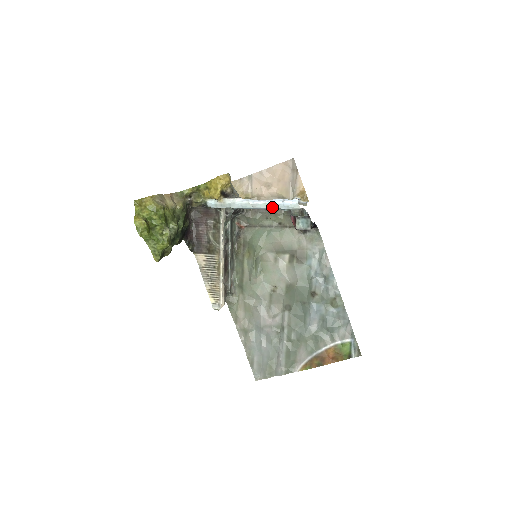
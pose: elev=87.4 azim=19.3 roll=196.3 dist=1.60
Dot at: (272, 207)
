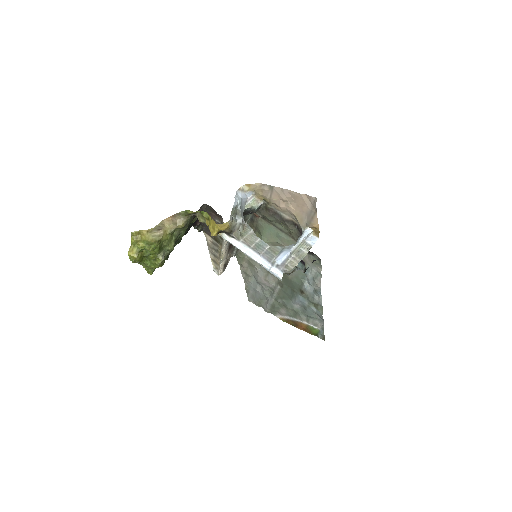
Dot at: (261, 265)
